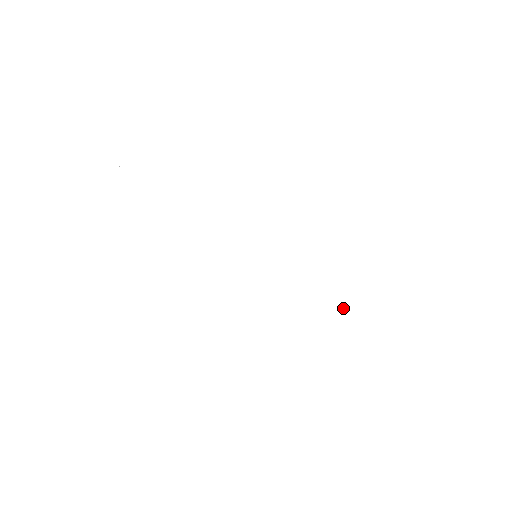
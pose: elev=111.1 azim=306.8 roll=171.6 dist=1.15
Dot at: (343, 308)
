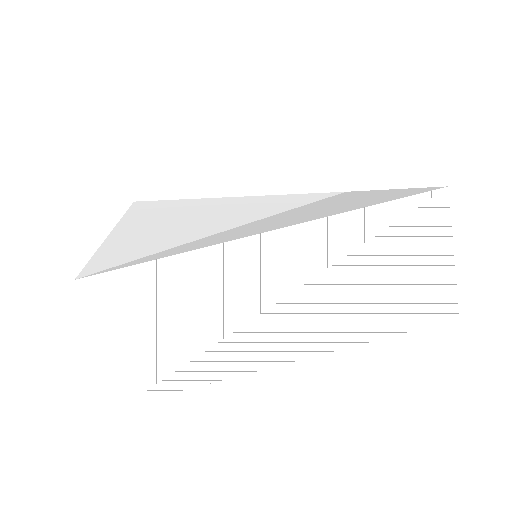
Dot at: occluded
